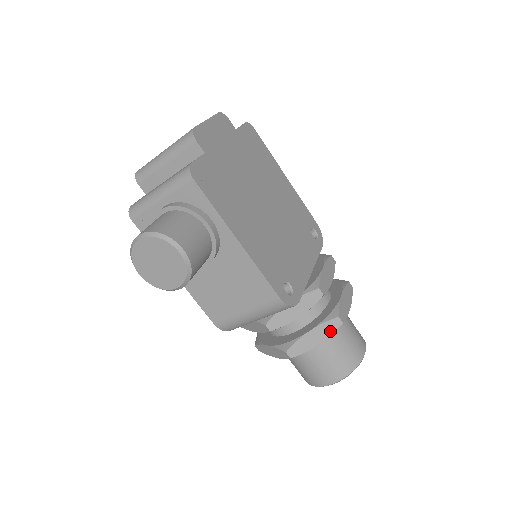
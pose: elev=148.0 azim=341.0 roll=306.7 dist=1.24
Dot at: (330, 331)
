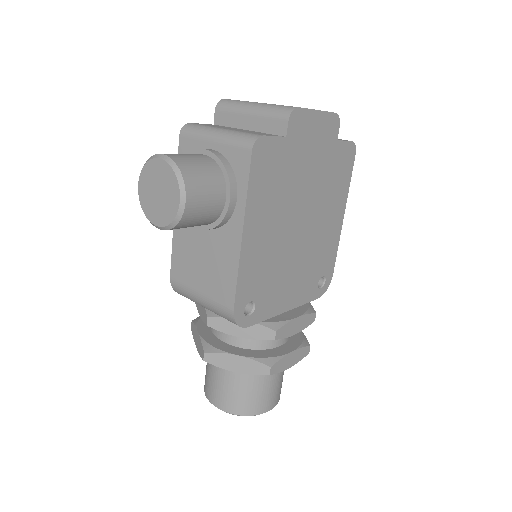
Dot at: (253, 371)
